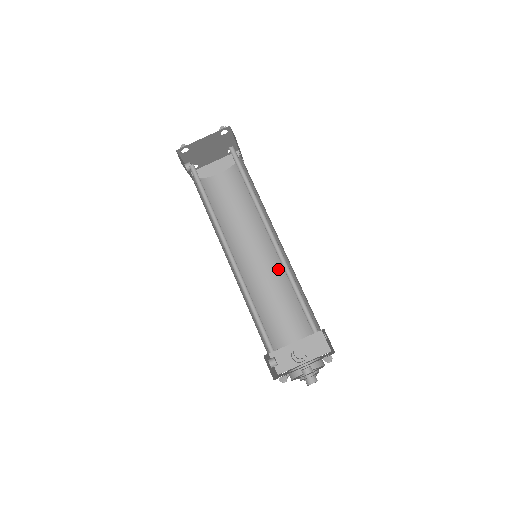
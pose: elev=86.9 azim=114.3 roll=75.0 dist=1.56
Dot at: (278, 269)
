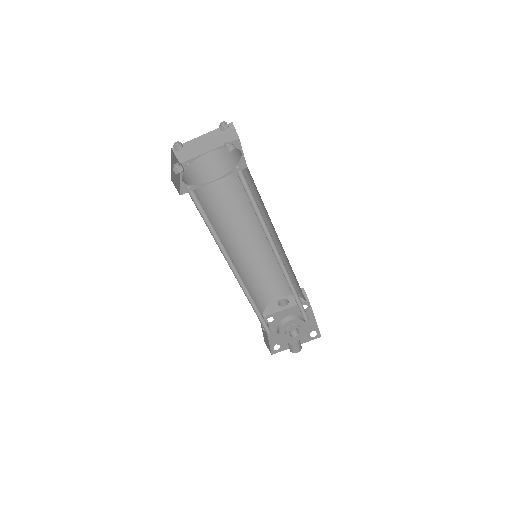
Dot at: occluded
